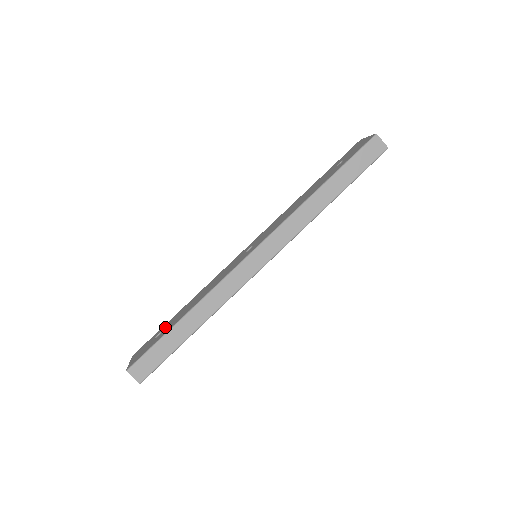
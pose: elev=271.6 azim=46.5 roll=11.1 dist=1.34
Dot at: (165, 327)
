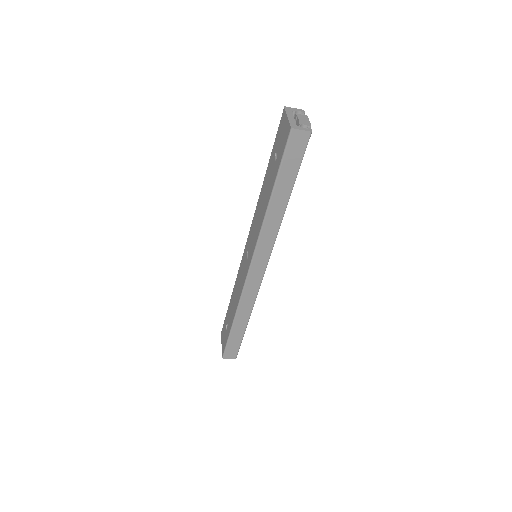
Dot at: (228, 319)
